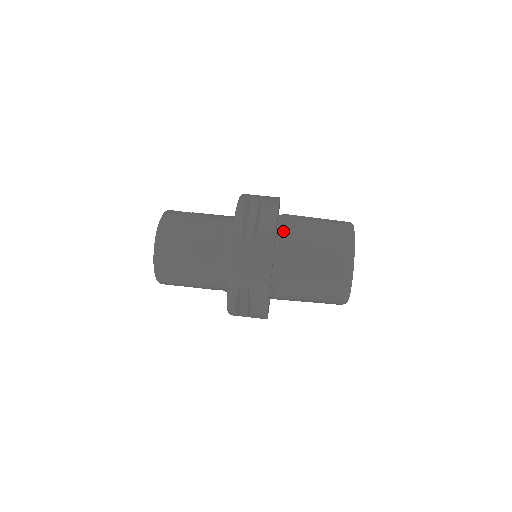
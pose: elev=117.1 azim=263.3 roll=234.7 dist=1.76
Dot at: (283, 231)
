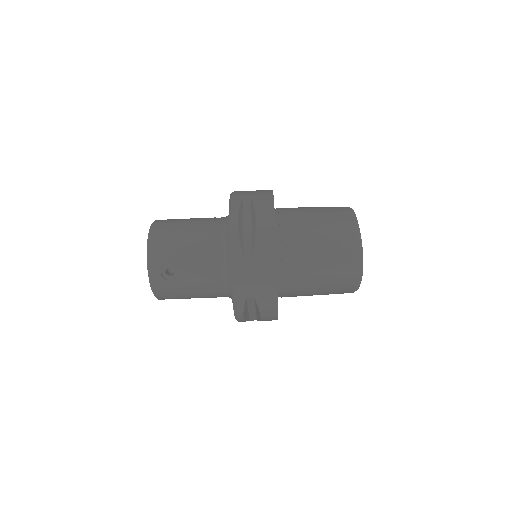
Dot at: (284, 294)
